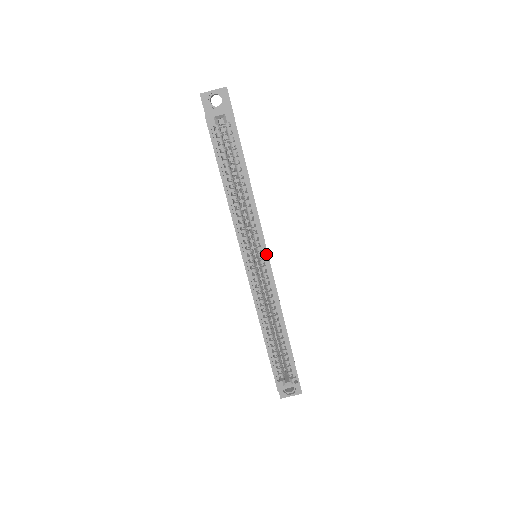
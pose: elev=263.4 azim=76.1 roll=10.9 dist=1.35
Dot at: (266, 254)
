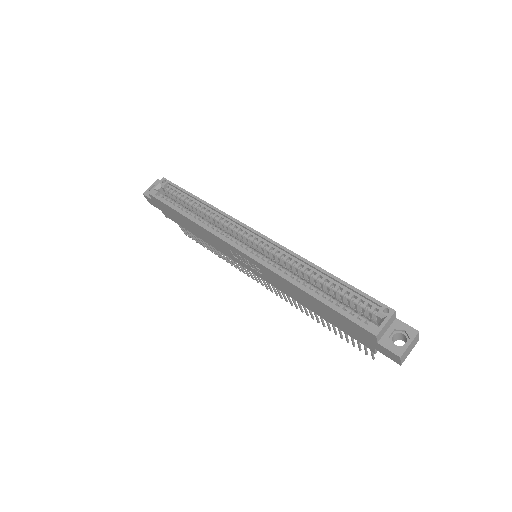
Dot at: (250, 229)
